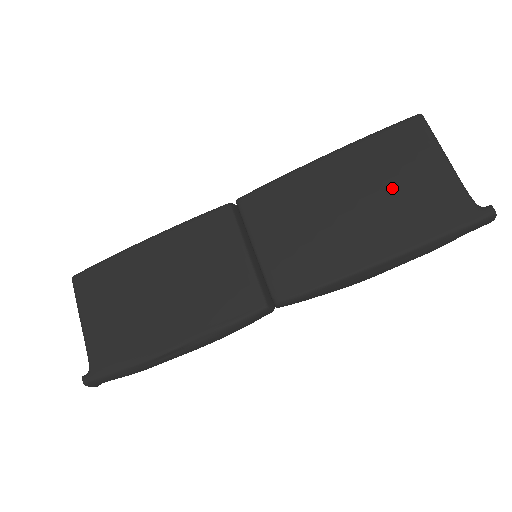
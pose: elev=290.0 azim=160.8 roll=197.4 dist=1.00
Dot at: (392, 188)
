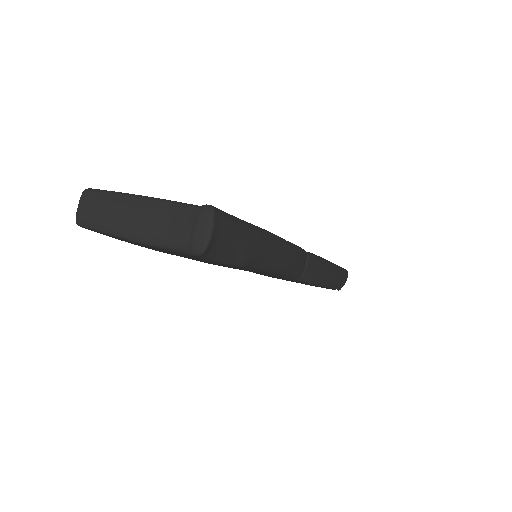
Dot at: occluded
